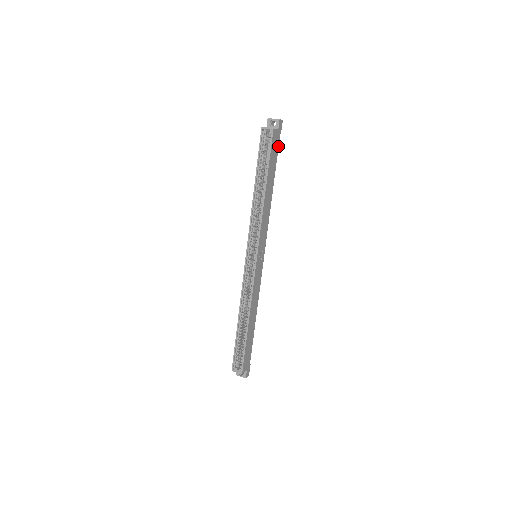
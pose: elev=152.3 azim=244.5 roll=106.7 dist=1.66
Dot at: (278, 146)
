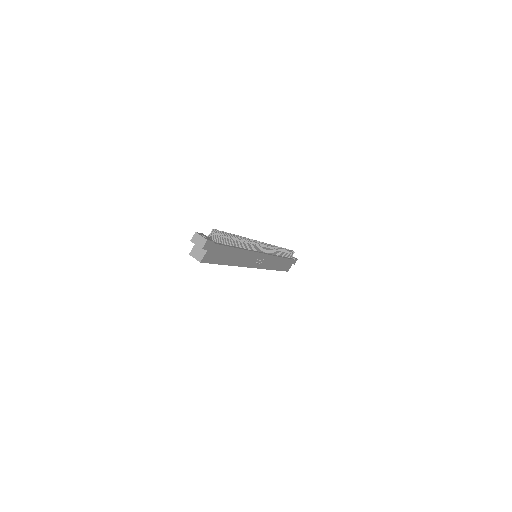
Dot at: (219, 245)
